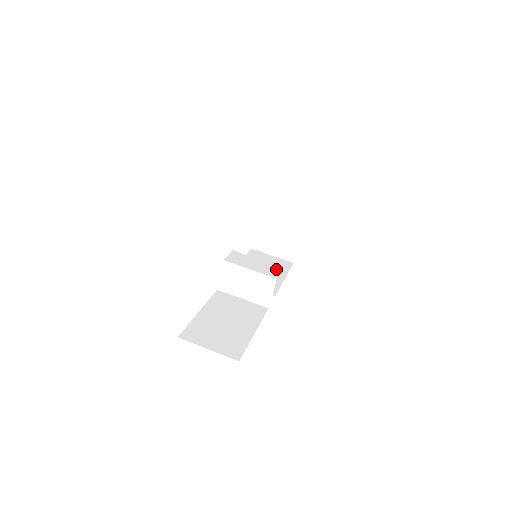
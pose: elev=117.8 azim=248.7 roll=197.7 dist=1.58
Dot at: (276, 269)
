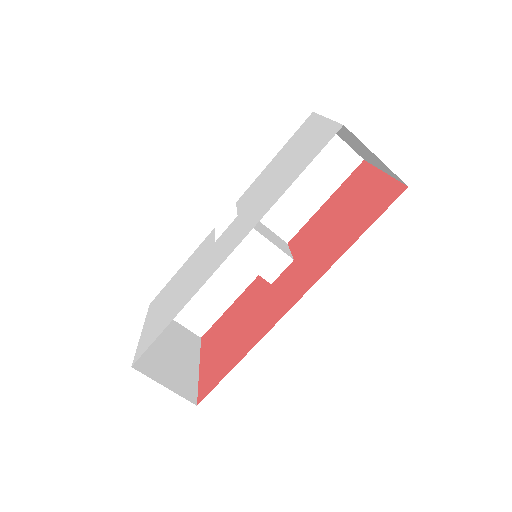
Dot at: (281, 264)
